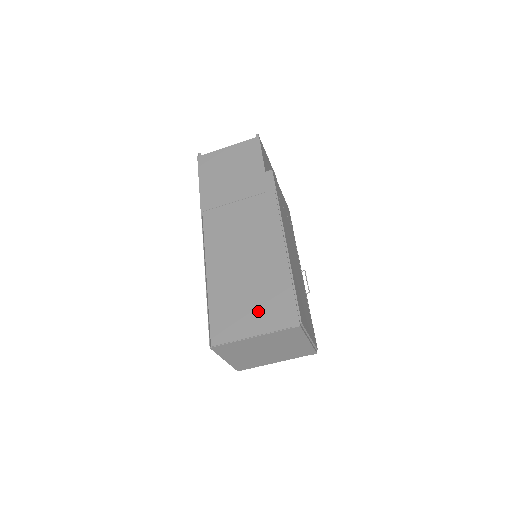
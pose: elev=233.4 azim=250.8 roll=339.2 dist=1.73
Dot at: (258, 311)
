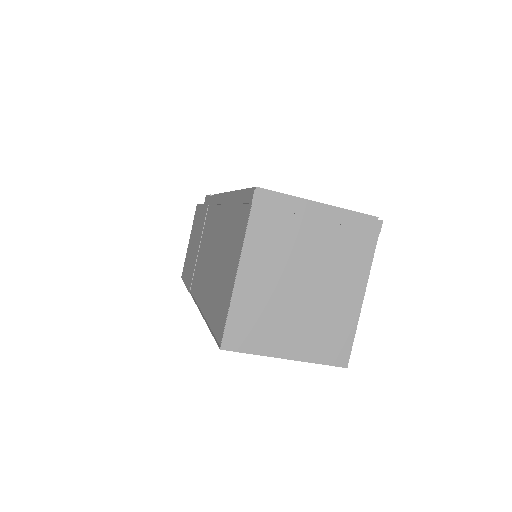
Dot at: (231, 252)
